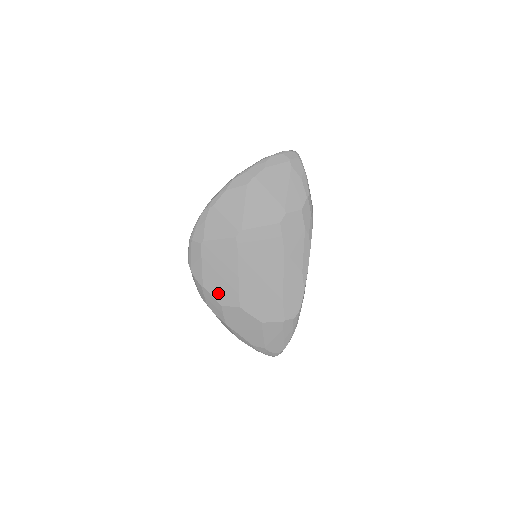
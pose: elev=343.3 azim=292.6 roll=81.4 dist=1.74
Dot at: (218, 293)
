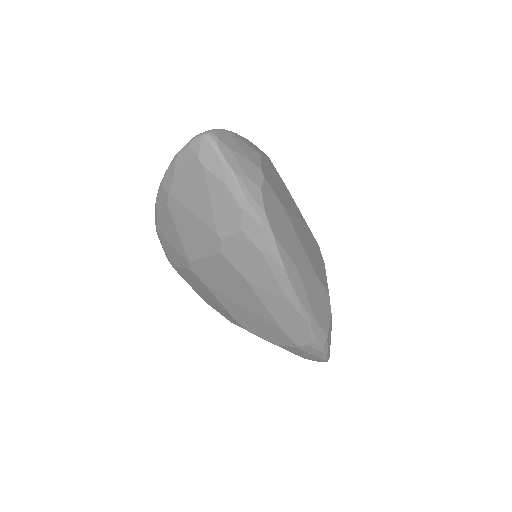
Dot at: (220, 312)
